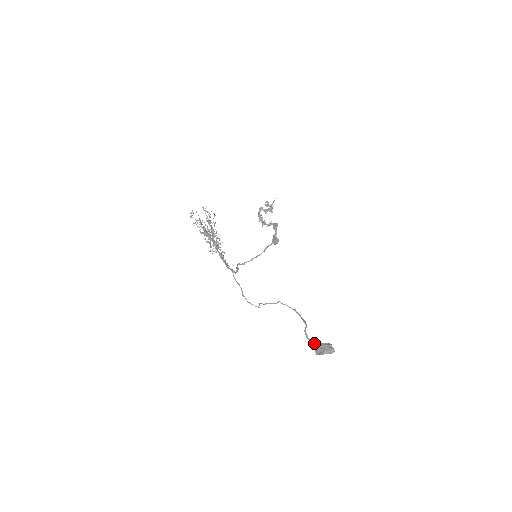
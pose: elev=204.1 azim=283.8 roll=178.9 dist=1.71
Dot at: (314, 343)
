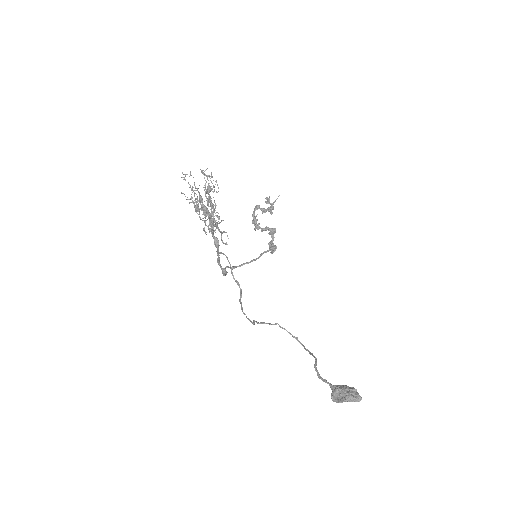
Dot at: (330, 384)
